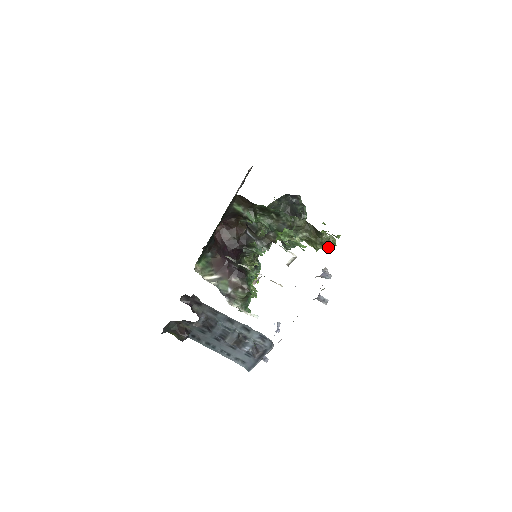
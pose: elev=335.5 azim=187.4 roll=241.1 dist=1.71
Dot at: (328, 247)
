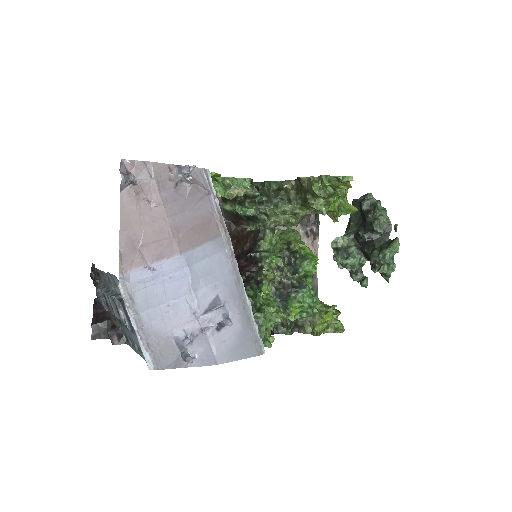
Dot at: (313, 191)
